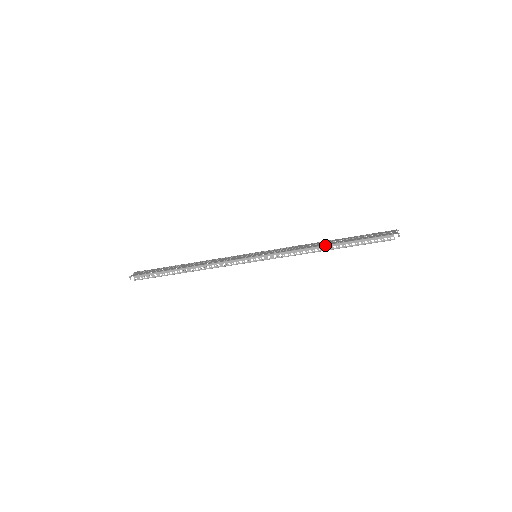
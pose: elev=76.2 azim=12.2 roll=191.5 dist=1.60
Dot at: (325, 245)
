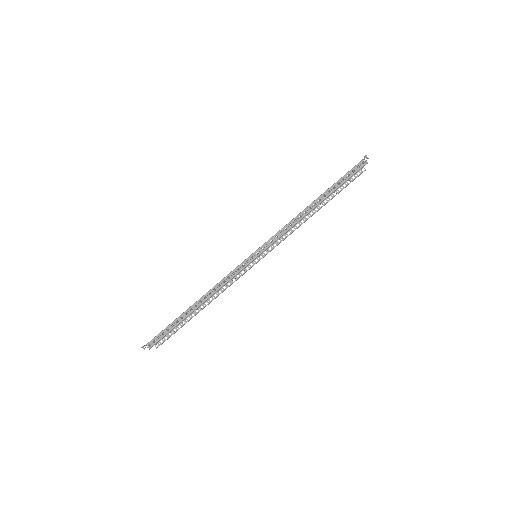
Dot at: (310, 204)
